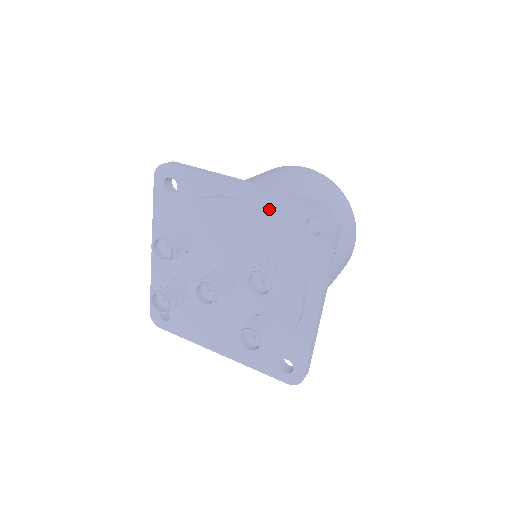
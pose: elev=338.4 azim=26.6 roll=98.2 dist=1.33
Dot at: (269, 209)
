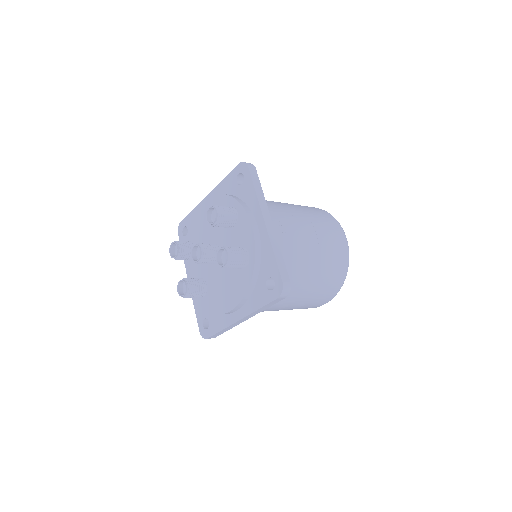
Dot at: (222, 193)
